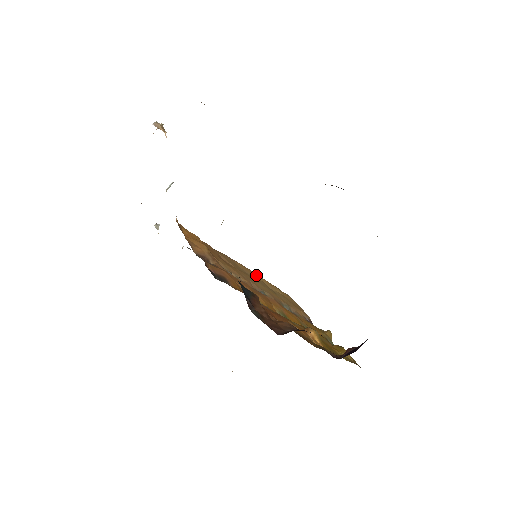
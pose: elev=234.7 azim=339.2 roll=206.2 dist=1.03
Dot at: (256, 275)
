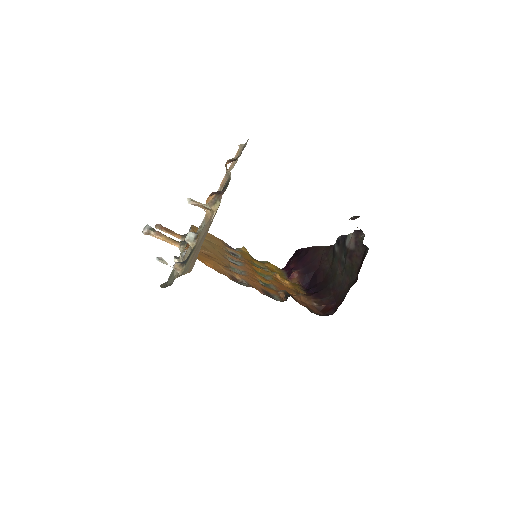
Dot at: occluded
